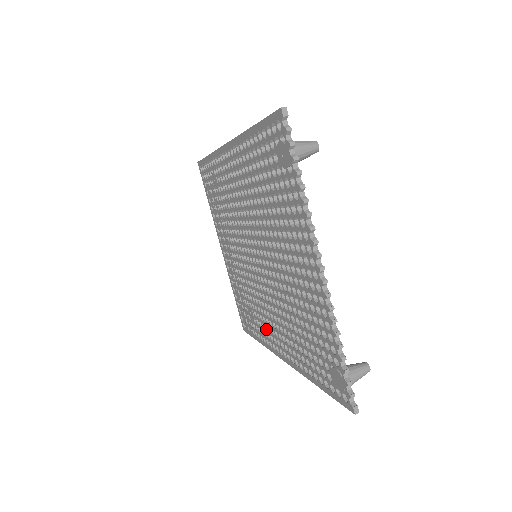
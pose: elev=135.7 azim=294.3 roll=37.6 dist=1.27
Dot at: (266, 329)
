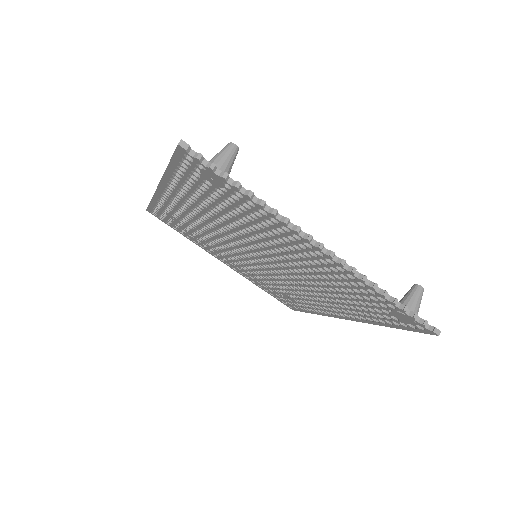
Dot at: (311, 303)
